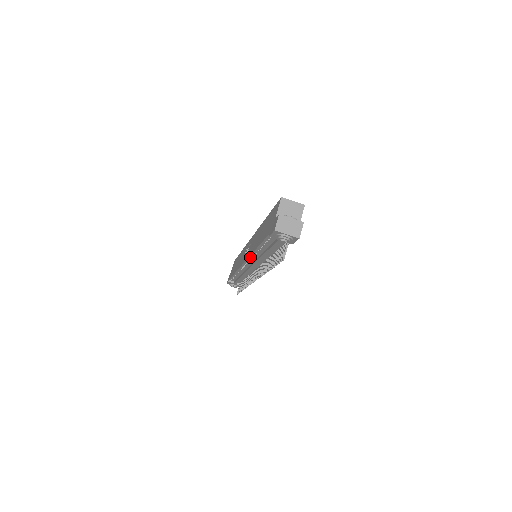
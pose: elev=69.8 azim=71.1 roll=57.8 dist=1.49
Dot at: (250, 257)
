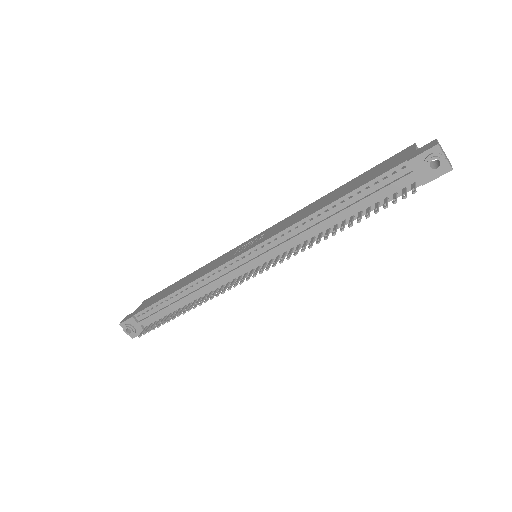
Dot at: (282, 232)
